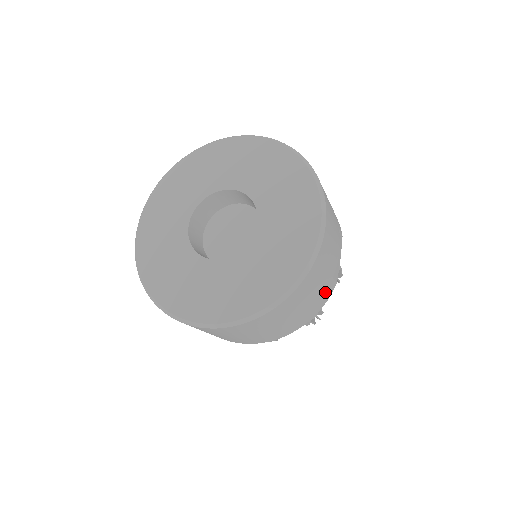
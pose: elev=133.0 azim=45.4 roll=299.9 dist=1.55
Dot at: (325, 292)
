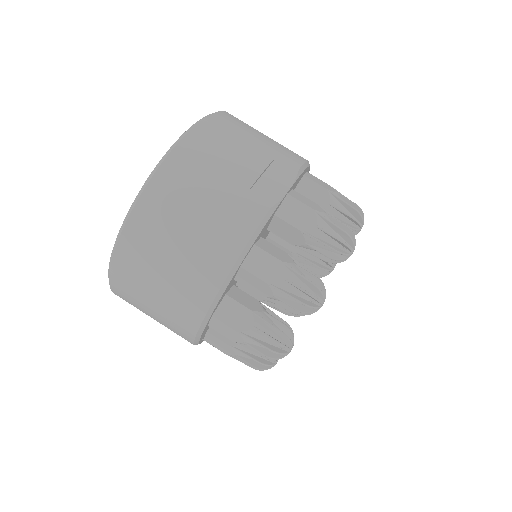
Dot at: (236, 211)
